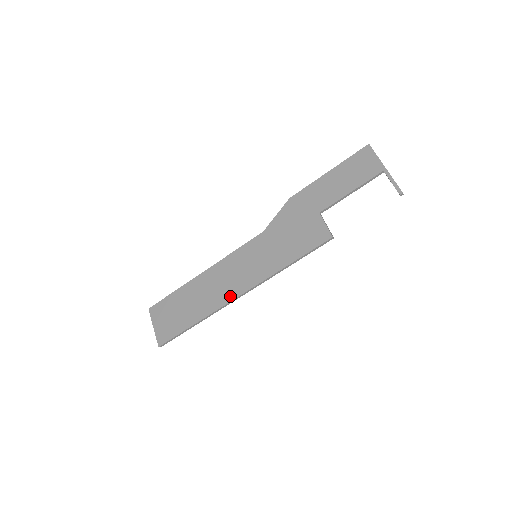
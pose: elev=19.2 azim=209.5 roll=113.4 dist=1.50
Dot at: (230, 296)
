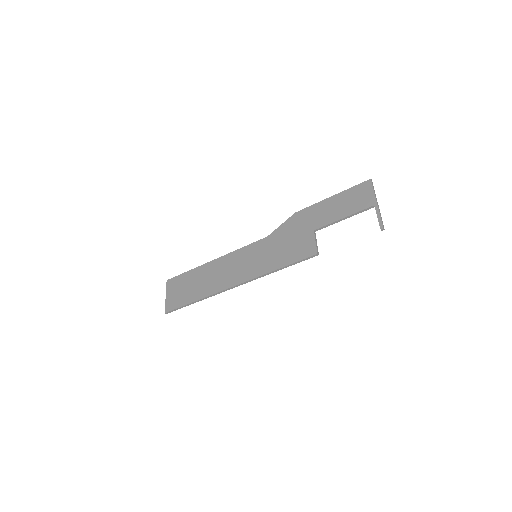
Dot at: (227, 285)
